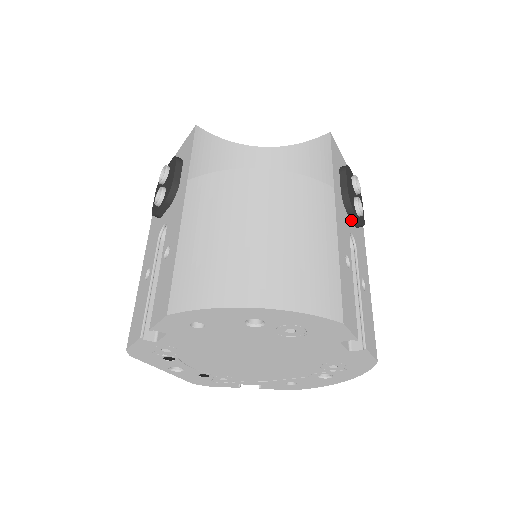
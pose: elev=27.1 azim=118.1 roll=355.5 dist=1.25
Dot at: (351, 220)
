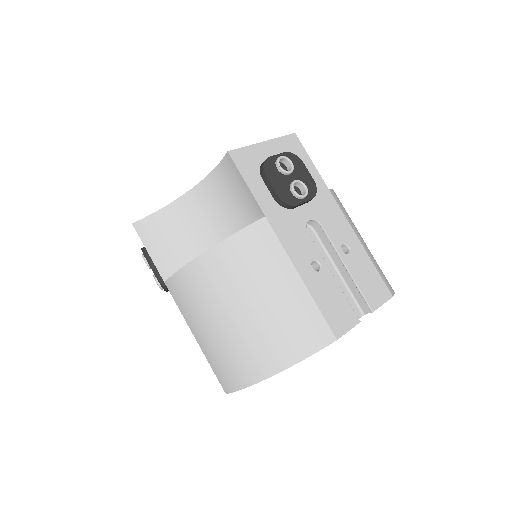
Dot at: (301, 205)
